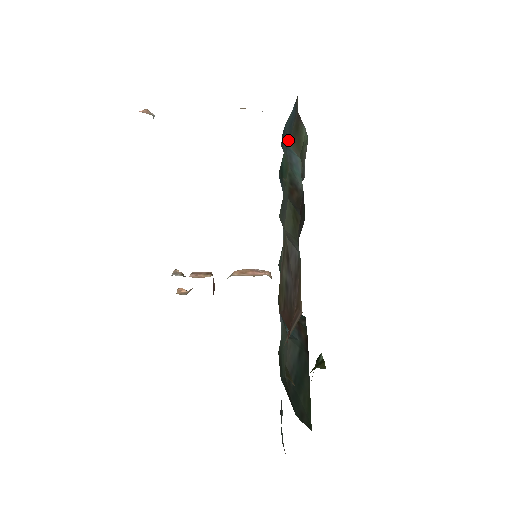
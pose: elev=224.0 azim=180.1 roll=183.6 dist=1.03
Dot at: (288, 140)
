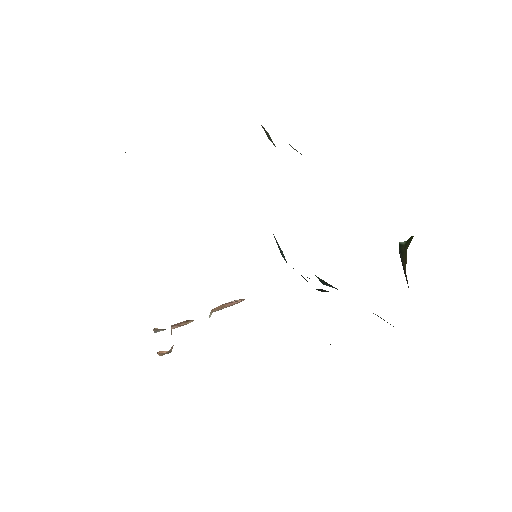
Dot at: occluded
